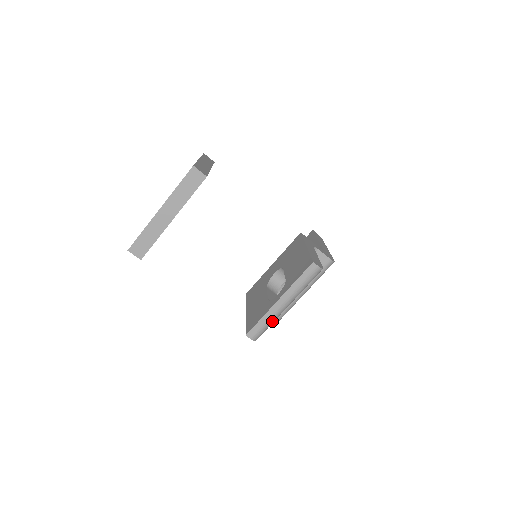
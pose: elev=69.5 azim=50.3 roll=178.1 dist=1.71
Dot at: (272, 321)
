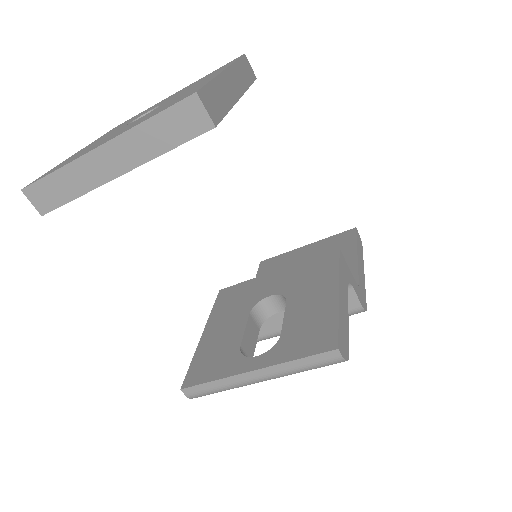
Dot at: (230, 388)
